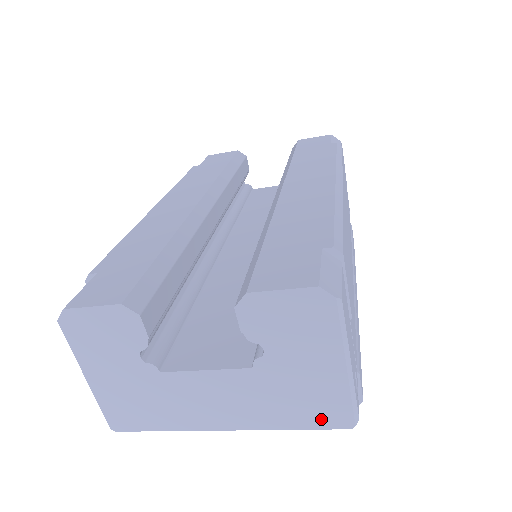
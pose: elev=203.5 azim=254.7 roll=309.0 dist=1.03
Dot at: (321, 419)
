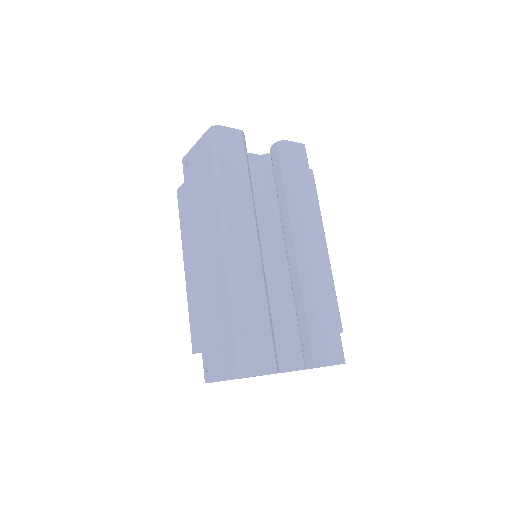
Dot at: occluded
